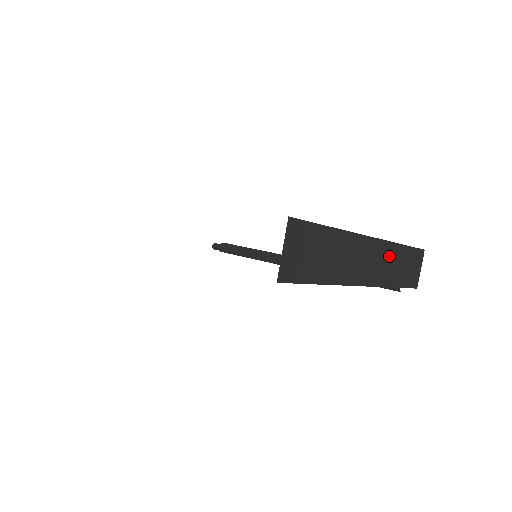
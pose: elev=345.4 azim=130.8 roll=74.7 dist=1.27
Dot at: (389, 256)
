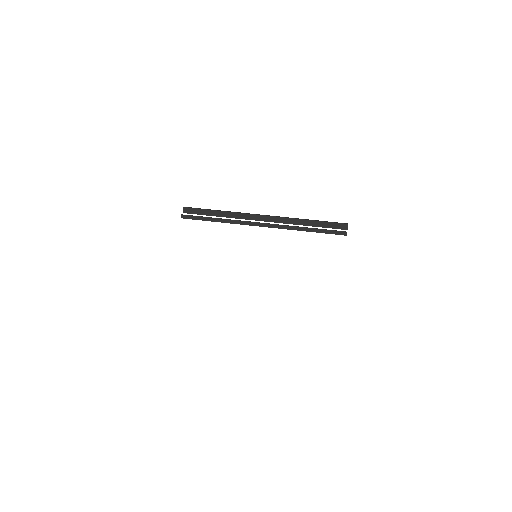
Dot at: occluded
